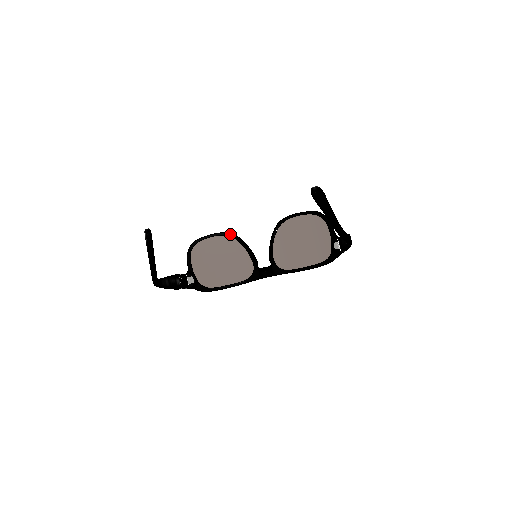
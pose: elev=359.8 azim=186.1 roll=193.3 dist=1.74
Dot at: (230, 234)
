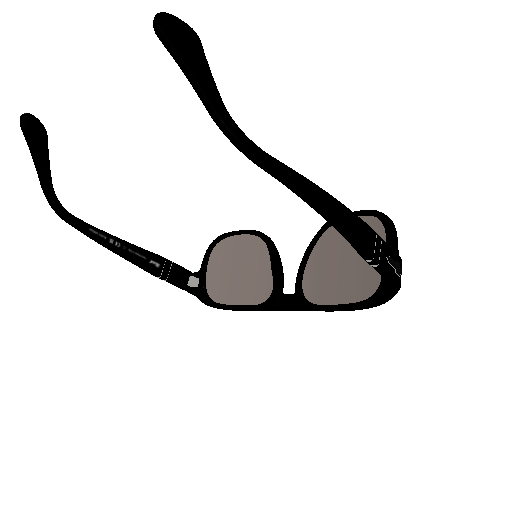
Dot at: (261, 234)
